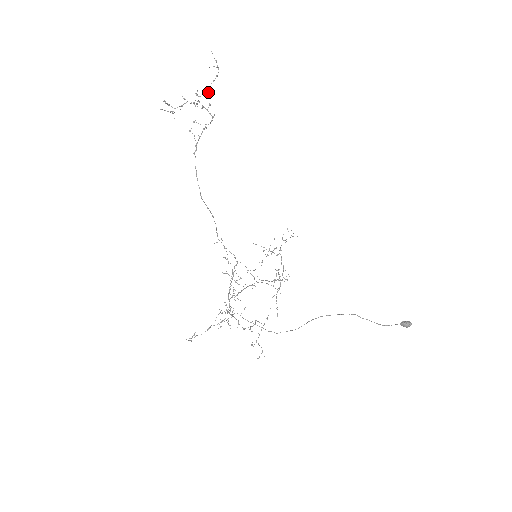
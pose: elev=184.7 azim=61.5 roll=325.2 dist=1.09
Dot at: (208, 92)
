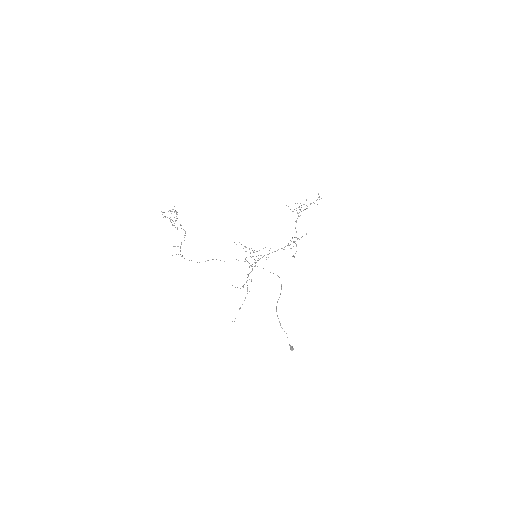
Dot at: occluded
